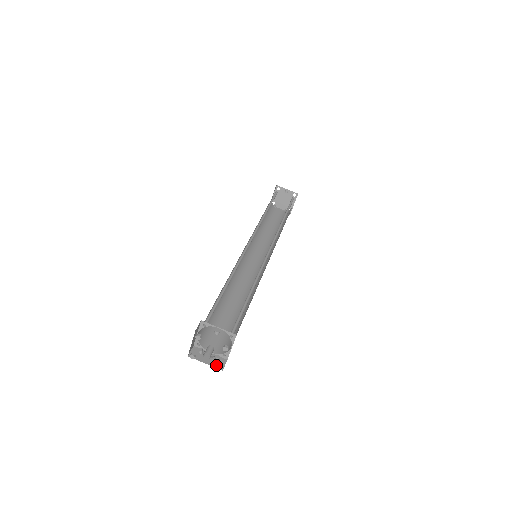
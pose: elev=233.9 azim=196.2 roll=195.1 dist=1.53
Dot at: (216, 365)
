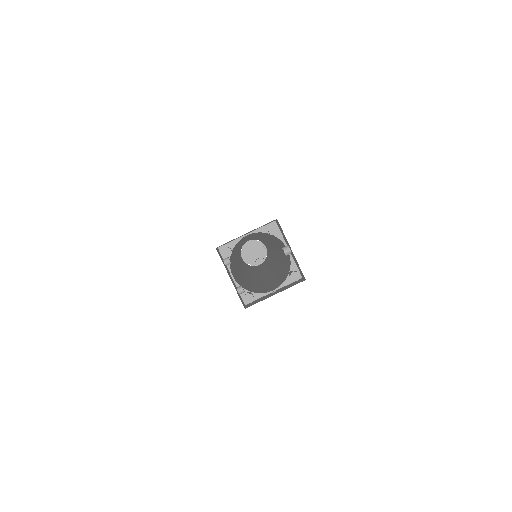
Dot at: occluded
